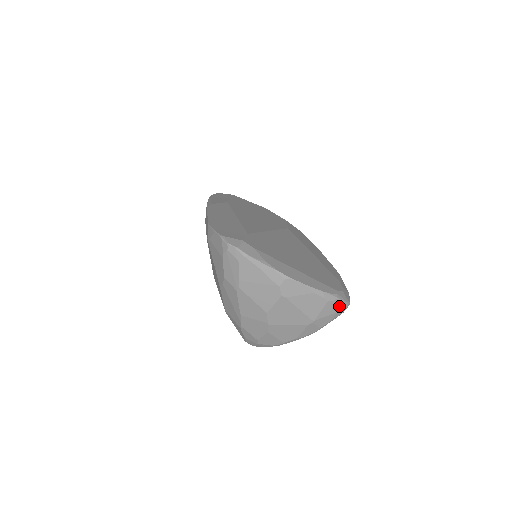
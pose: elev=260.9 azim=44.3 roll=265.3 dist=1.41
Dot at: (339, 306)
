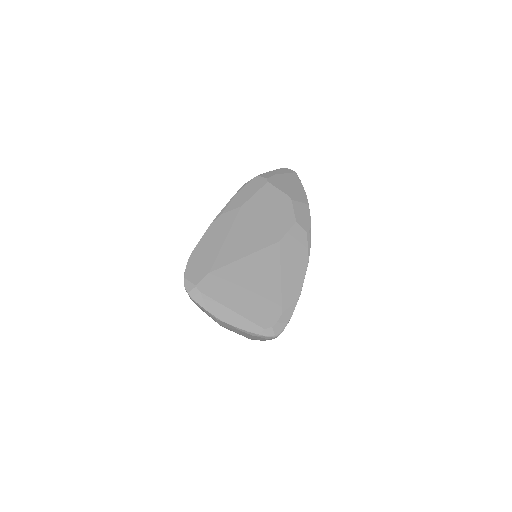
Dot at: (265, 338)
